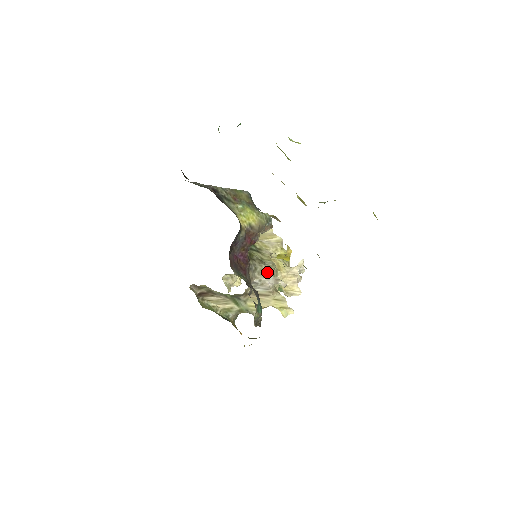
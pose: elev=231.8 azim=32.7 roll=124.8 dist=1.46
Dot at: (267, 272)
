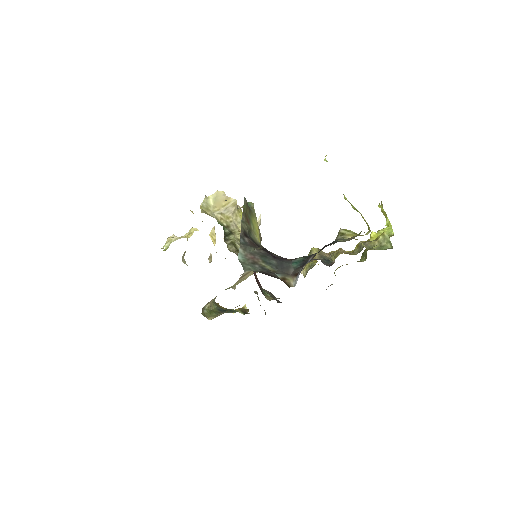
Dot at: occluded
